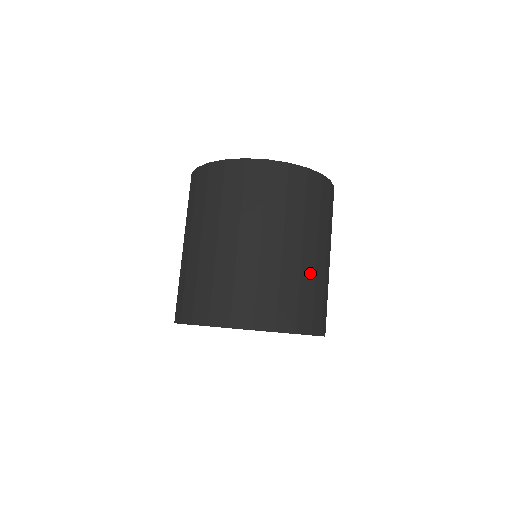
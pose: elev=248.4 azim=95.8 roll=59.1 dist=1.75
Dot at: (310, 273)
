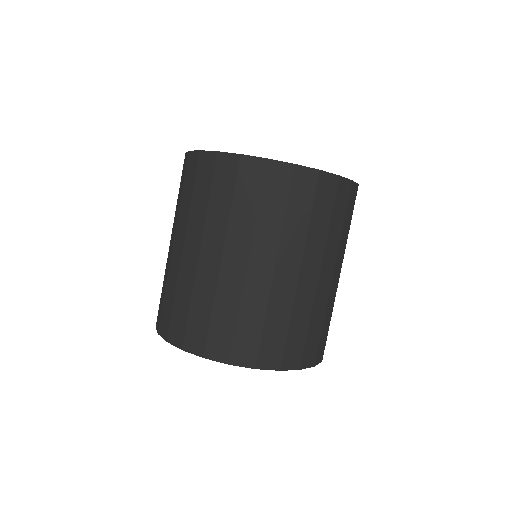
Dot at: (307, 300)
